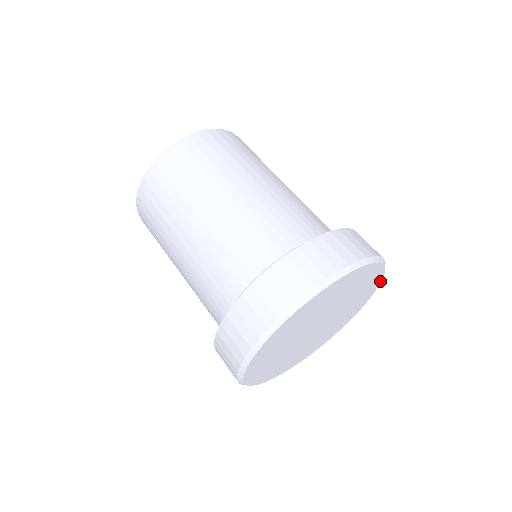
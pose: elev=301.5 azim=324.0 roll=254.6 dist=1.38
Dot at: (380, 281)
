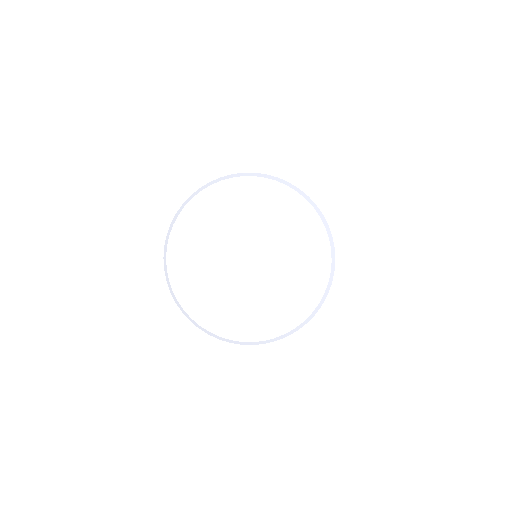
Dot at: (328, 277)
